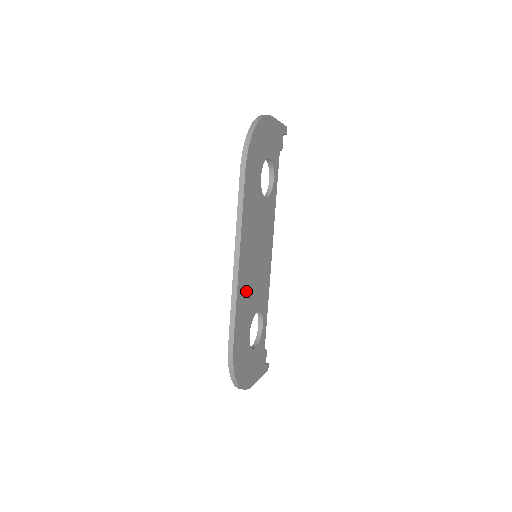
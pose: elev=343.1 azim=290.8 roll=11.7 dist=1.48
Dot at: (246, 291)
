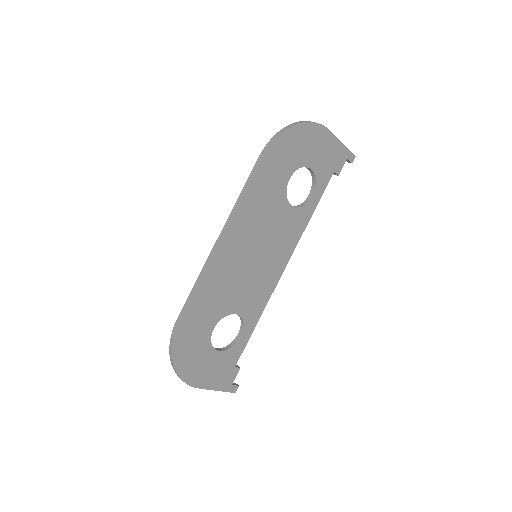
Dot at: (223, 279)
